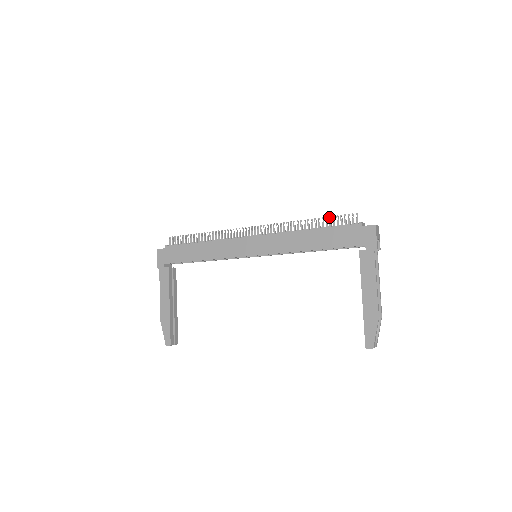
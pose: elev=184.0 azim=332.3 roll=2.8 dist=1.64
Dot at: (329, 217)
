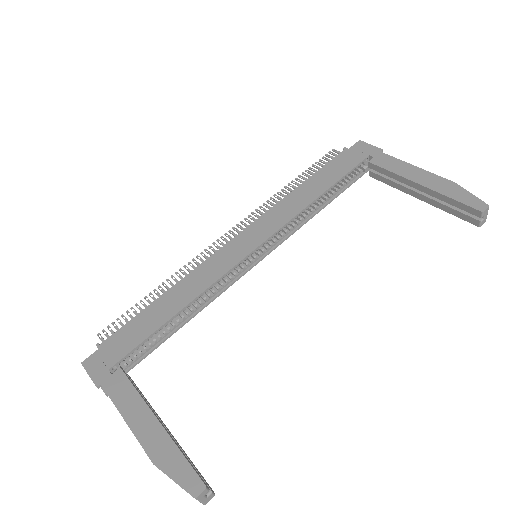
Dot at: (309, 168)
